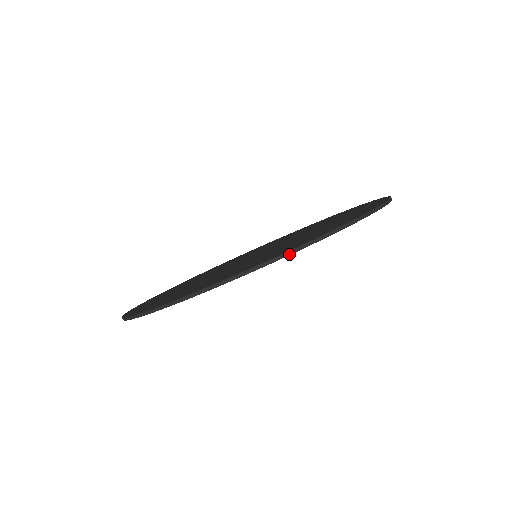
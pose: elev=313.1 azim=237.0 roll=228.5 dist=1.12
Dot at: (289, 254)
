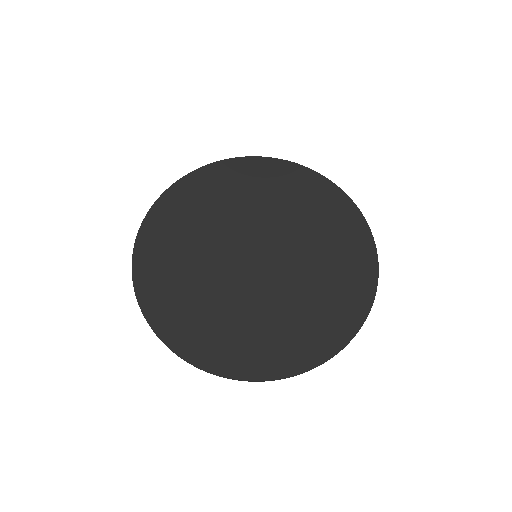
Dot at: occluded
